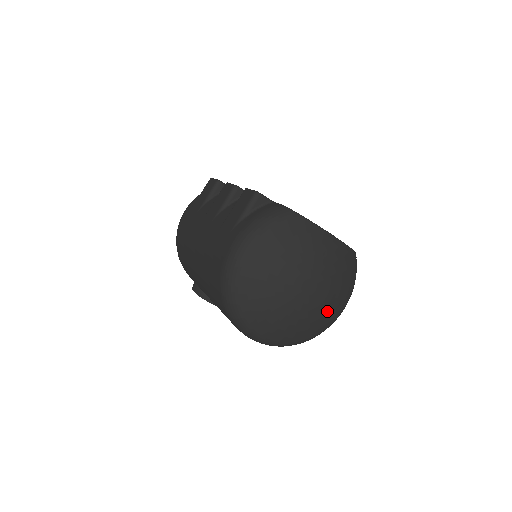
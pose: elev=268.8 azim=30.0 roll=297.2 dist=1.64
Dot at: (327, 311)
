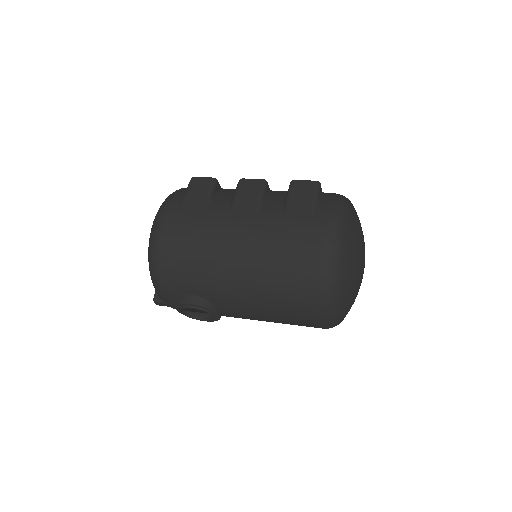
Dot at: occluded
